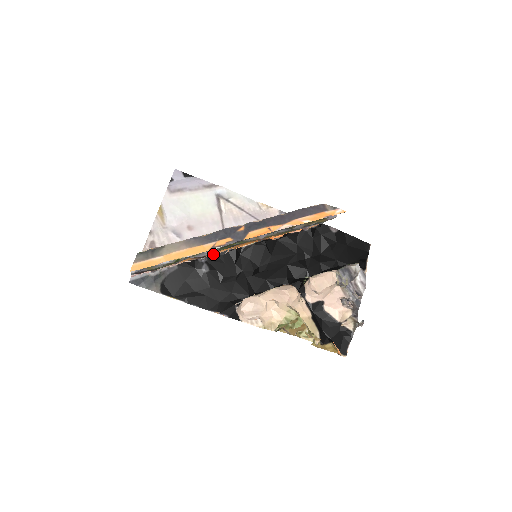
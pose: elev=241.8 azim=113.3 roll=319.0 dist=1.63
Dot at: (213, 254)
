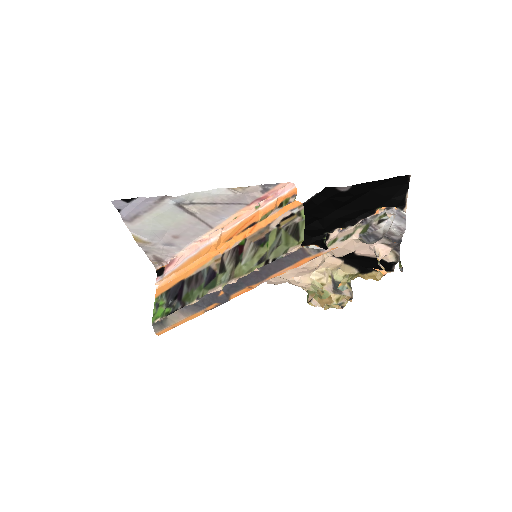
Dot at: occluded
